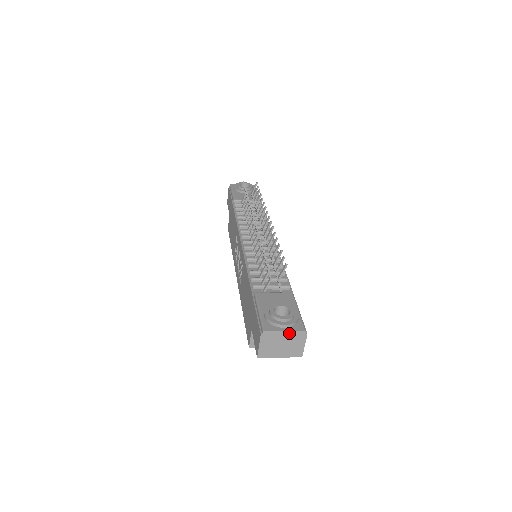
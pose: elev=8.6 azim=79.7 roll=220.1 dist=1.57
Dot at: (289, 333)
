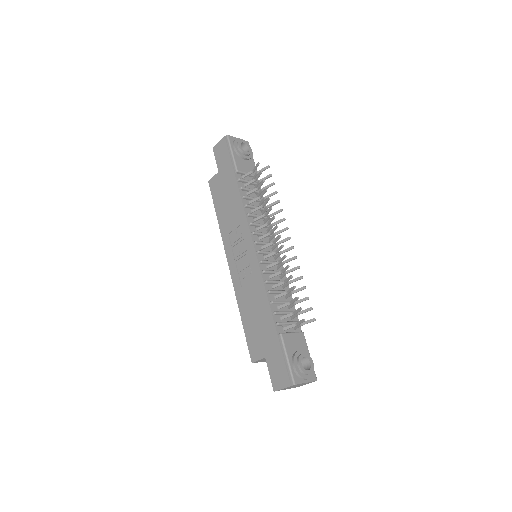
Dot at: occluded
